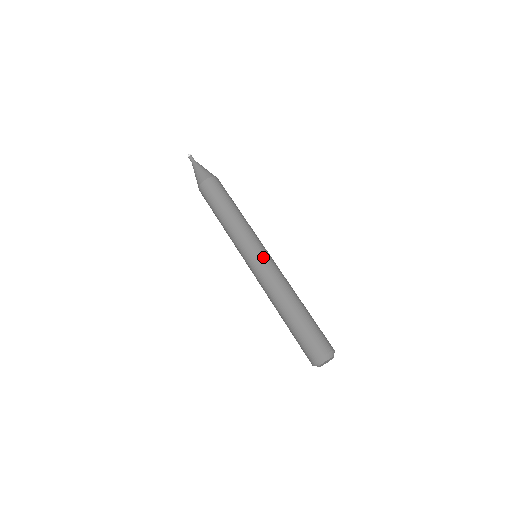
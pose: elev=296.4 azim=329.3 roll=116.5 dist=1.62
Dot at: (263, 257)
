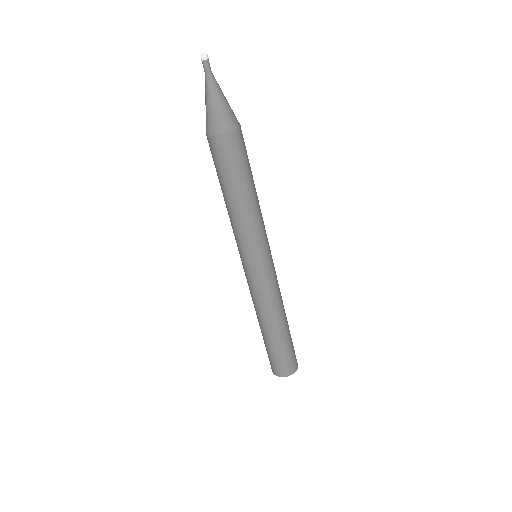
Dot at: (248, 274)
